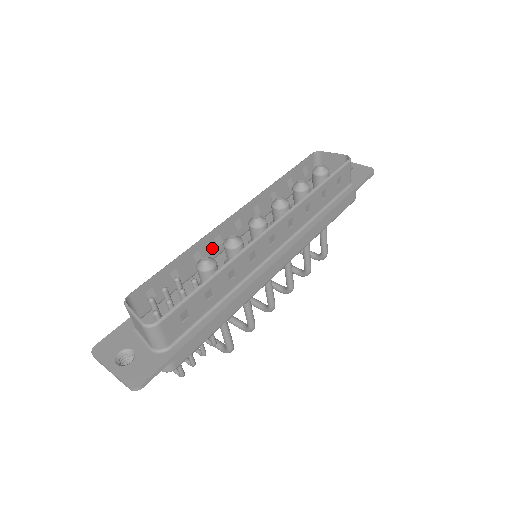
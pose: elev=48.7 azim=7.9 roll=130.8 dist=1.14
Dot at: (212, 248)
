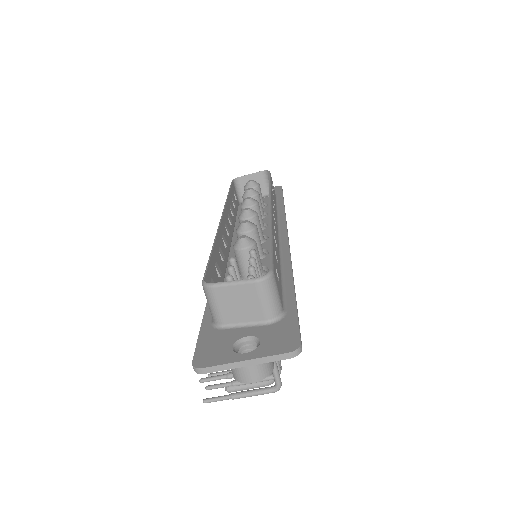
Dot at: (224, 249)
